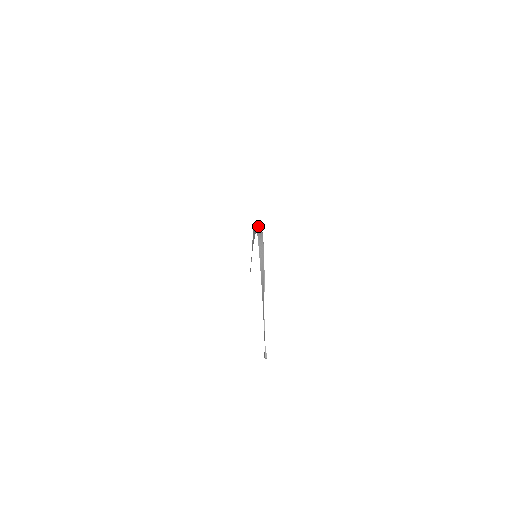
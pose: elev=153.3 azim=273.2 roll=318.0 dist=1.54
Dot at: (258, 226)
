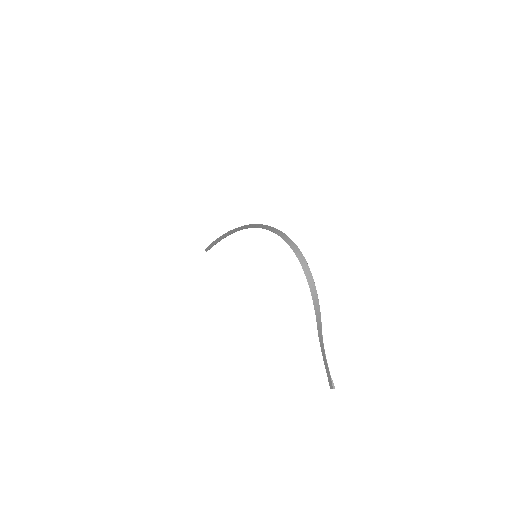
Dot at: (282, 235)
